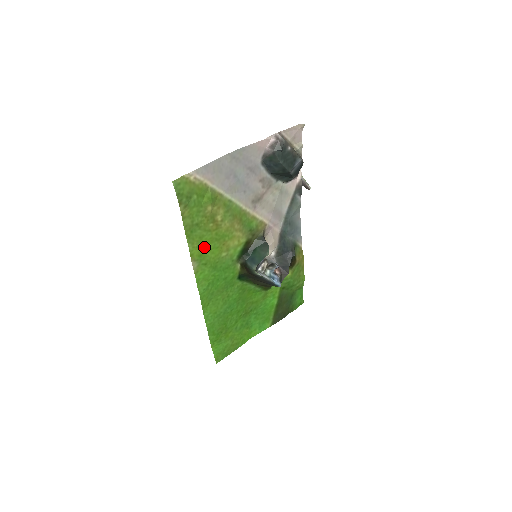
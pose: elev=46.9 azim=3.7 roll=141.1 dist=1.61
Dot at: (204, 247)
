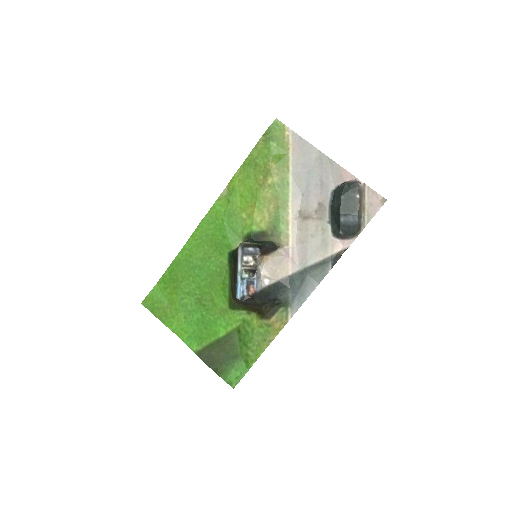
Dot at: (242, 187)
